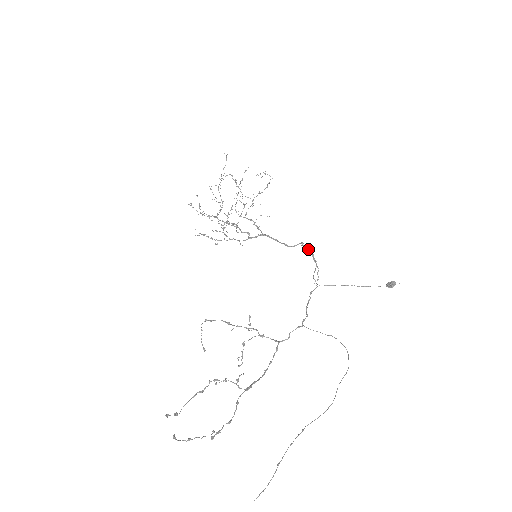
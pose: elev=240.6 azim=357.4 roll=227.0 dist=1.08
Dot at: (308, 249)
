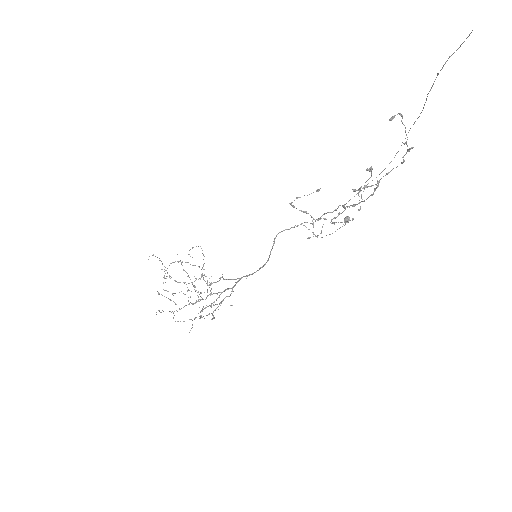
Dot at: (280, 232)
